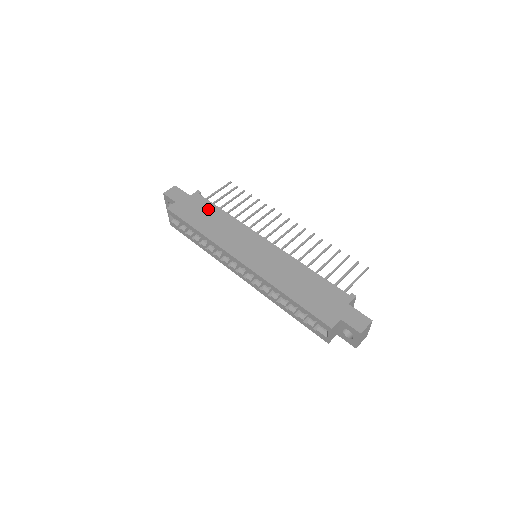
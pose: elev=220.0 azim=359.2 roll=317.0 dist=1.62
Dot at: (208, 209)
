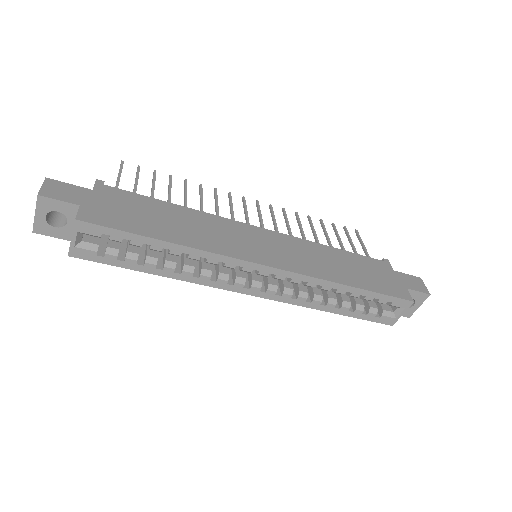
Dot at: (146, 205)
